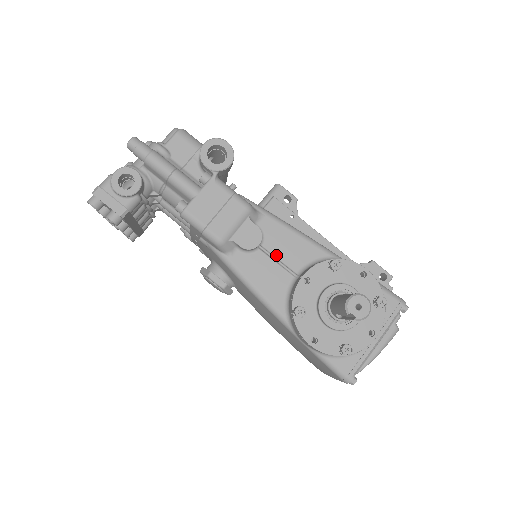
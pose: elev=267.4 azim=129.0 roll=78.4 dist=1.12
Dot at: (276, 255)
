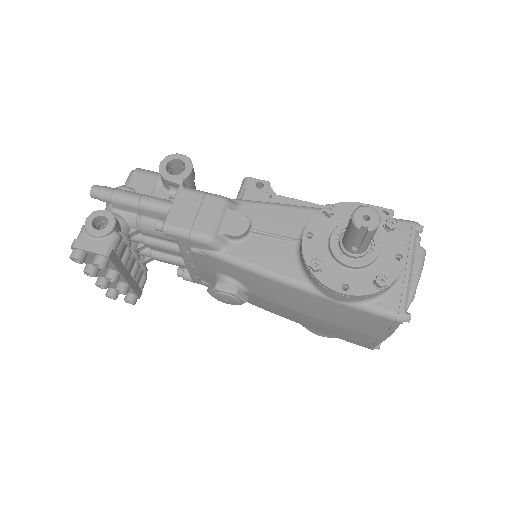
Dot at: (270, 232)
